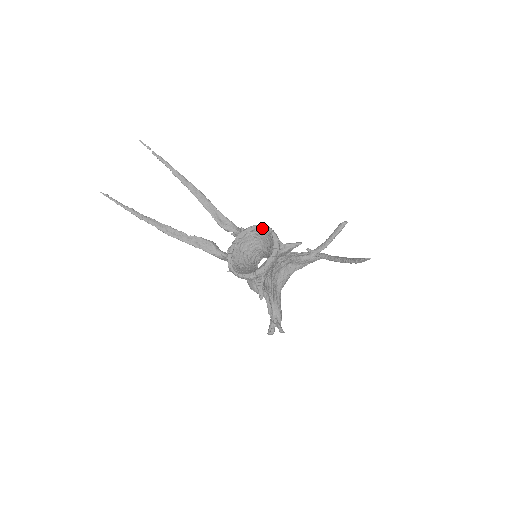
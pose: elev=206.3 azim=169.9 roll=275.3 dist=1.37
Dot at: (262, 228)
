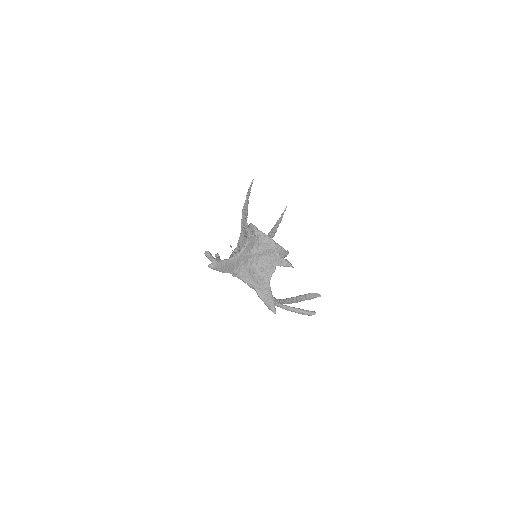
Dot at: occluded
